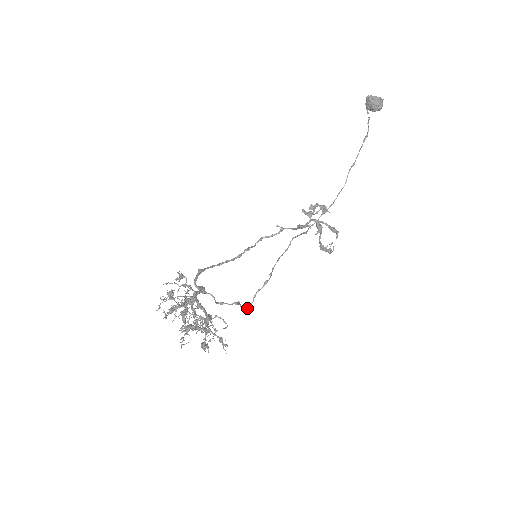
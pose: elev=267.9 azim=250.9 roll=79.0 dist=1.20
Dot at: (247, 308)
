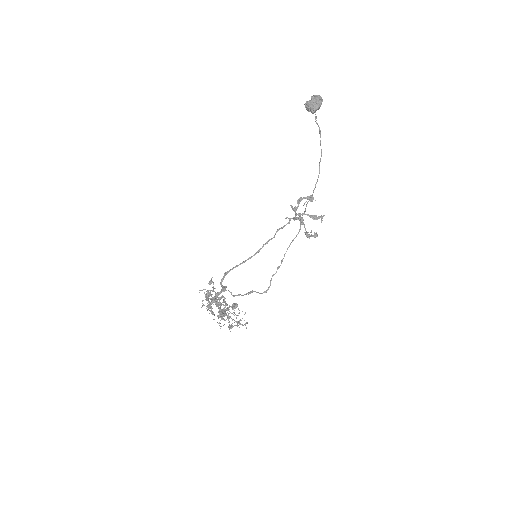
Dot at: (267, 290)
